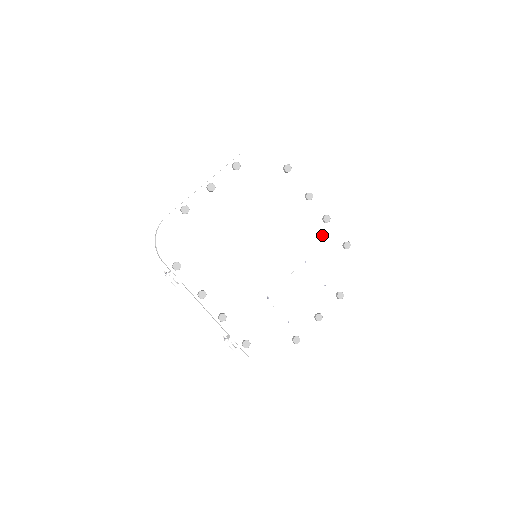
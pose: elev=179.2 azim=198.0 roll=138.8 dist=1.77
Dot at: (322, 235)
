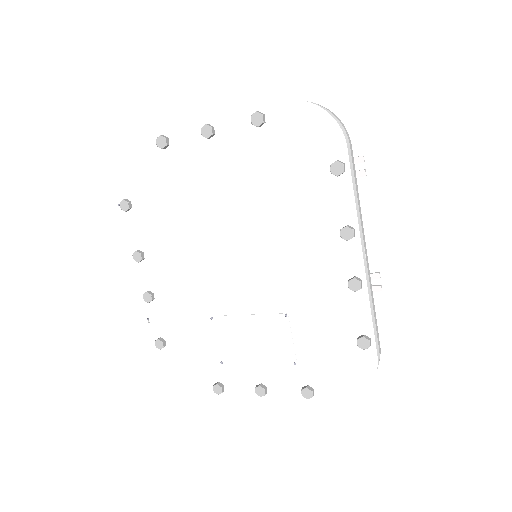
Dot at: (335, 300)
